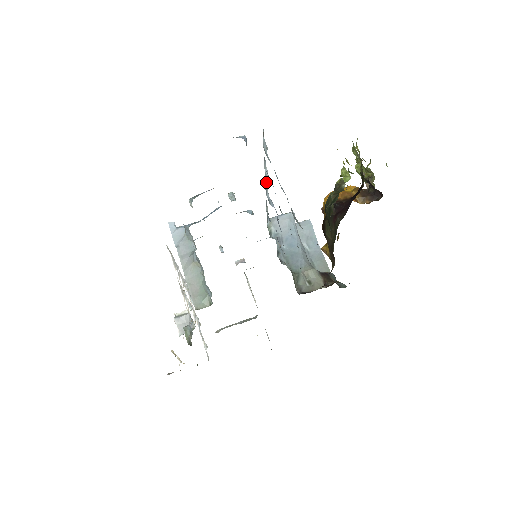
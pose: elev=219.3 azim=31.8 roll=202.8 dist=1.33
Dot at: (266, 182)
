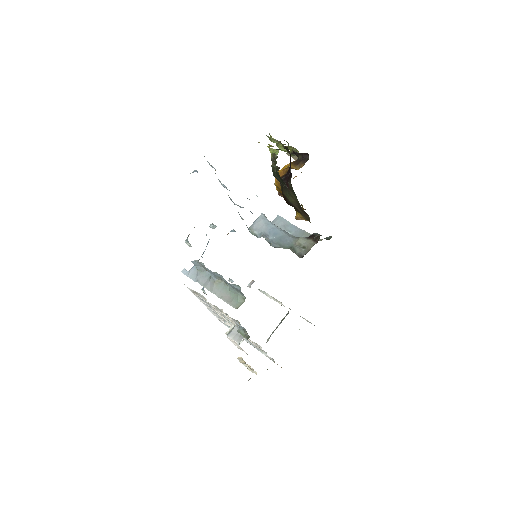
Dot at: occluded
